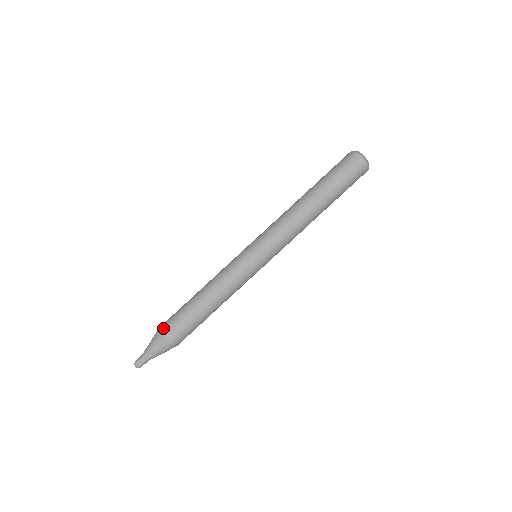
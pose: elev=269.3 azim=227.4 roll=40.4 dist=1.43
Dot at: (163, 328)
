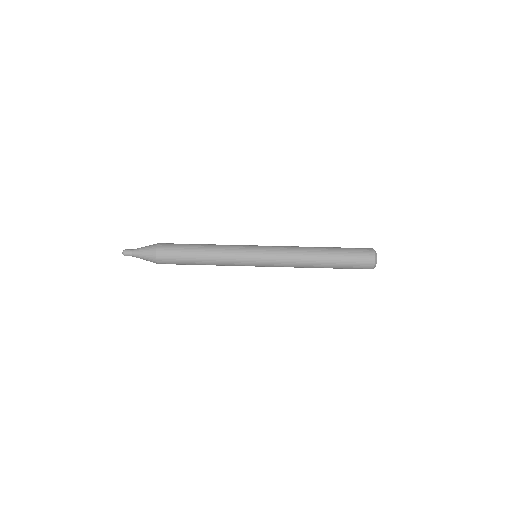
Dot at: occluded
